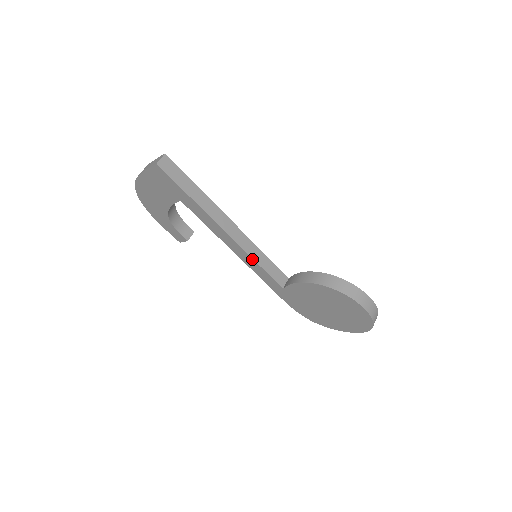
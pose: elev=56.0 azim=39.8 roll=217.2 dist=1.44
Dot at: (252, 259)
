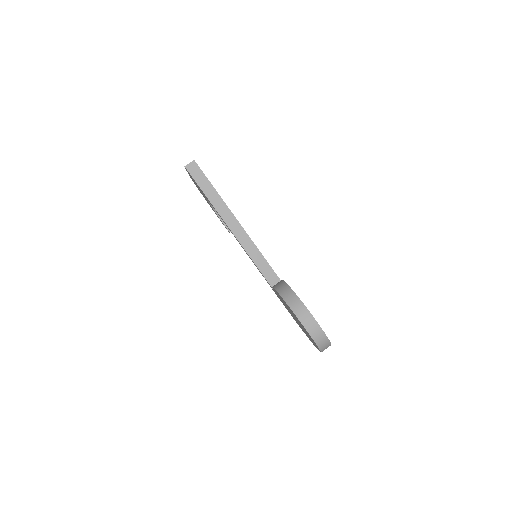
Dot at: (250, 257)
